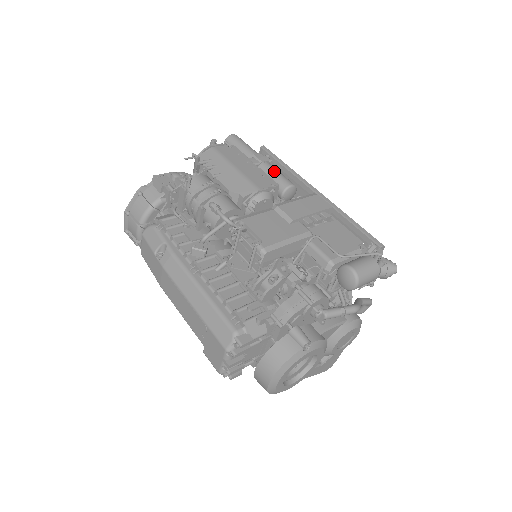
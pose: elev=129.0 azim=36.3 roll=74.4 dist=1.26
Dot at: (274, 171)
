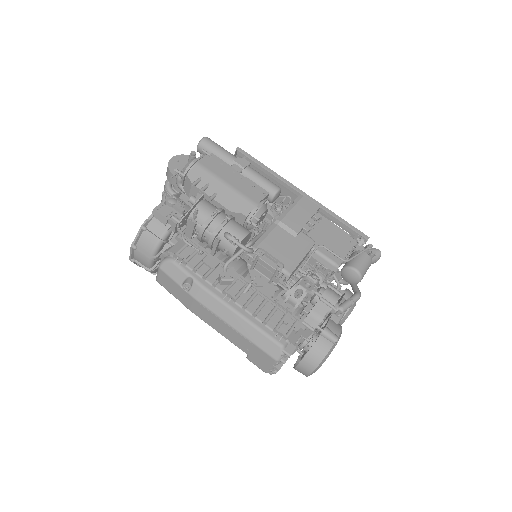
Dot at: (258, 177)
